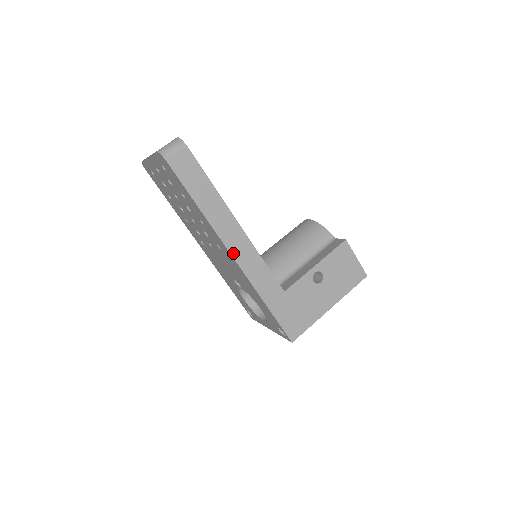
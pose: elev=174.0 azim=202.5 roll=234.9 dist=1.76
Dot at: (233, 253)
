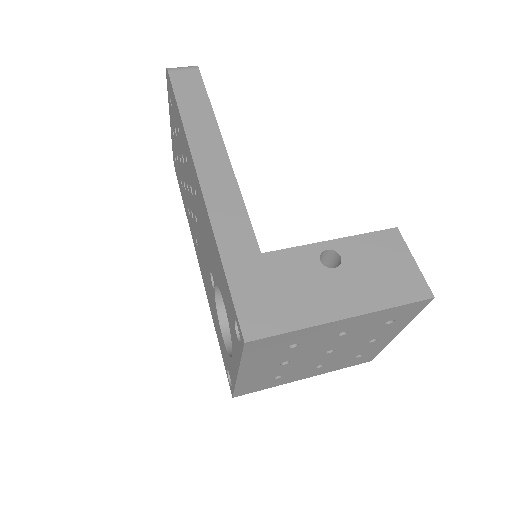
Dot at: (201, 175)
